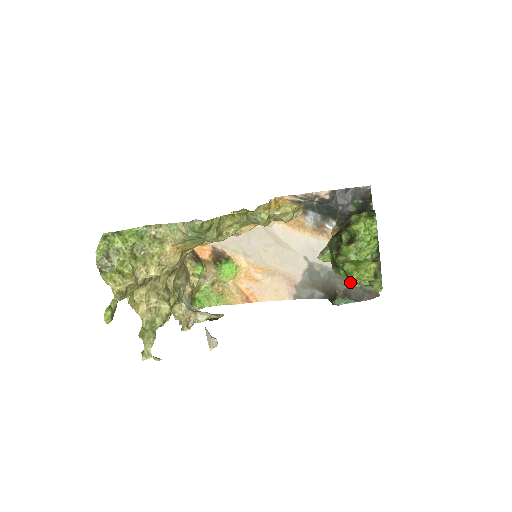
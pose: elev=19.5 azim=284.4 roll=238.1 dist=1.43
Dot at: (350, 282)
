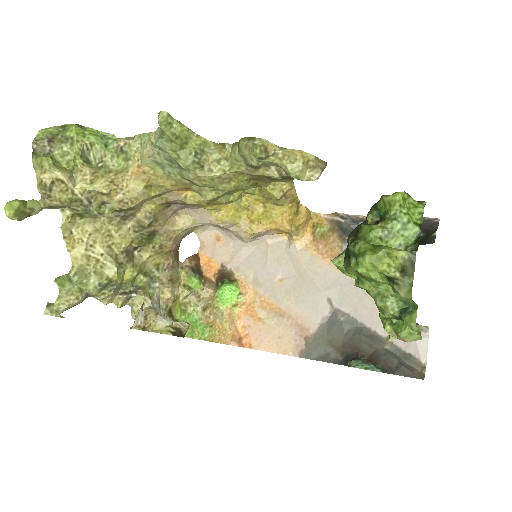
Dot at: (383, 346)
